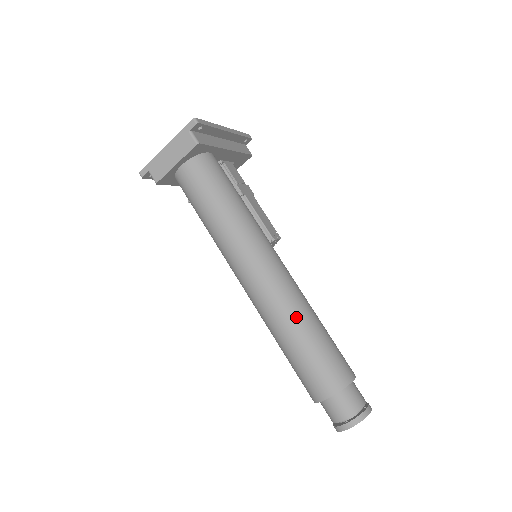
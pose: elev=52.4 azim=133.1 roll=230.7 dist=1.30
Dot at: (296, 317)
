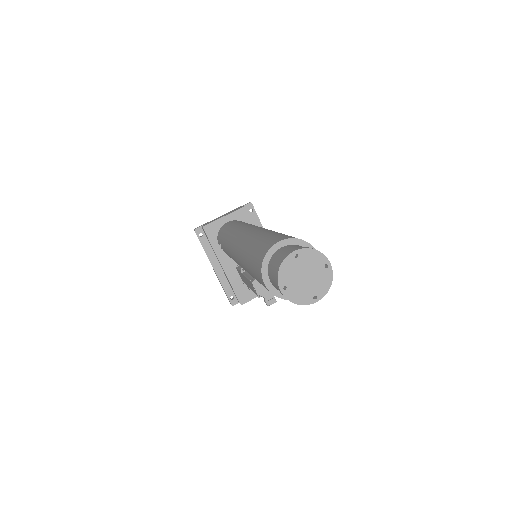
Dot at: (274, 231)
